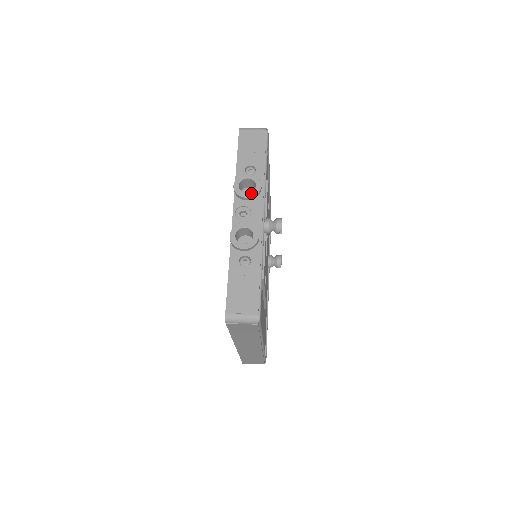
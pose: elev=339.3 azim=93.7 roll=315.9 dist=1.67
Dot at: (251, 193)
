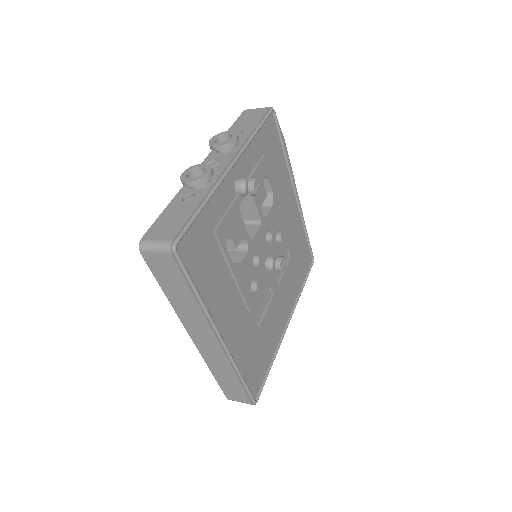
Dot at: (223, 143)
